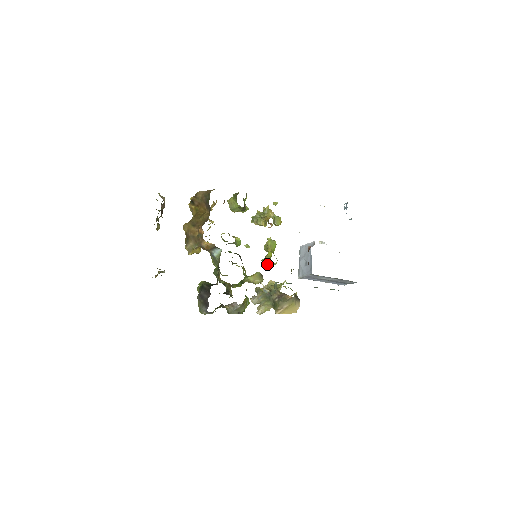
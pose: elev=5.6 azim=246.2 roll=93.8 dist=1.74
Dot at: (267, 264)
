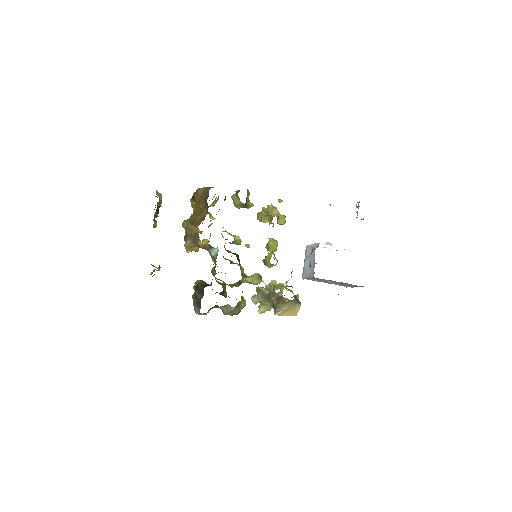
Dot at: (267, 265)
